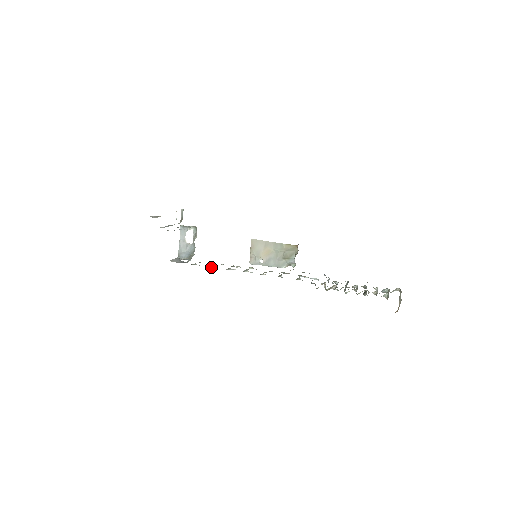
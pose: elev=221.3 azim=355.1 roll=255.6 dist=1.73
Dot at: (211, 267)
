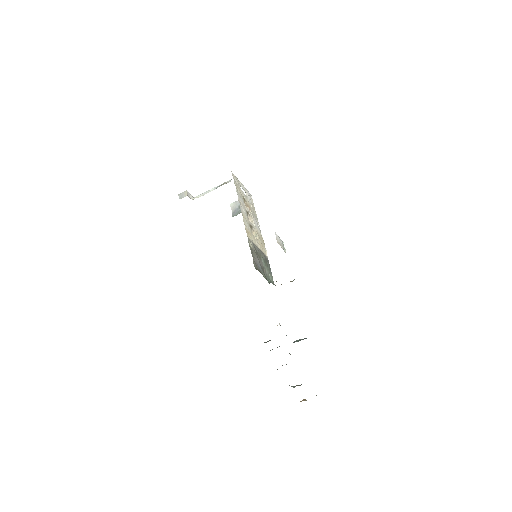
Dot at: occluded
